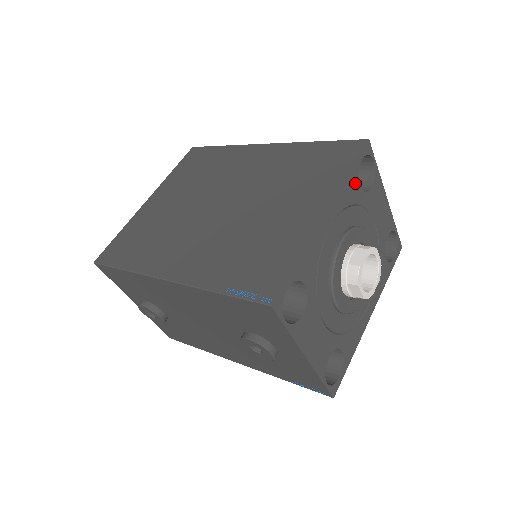
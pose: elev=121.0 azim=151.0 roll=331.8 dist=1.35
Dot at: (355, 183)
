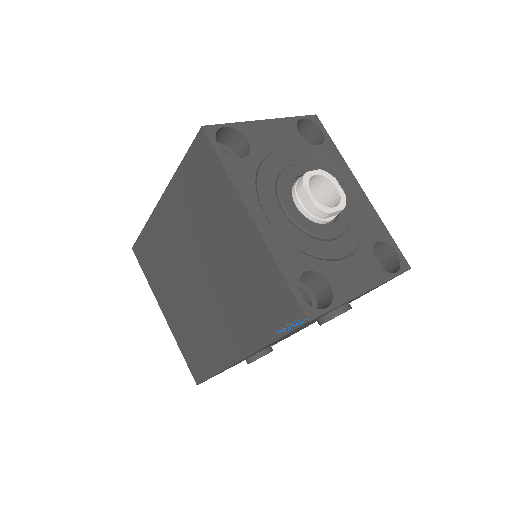
Dot at: (237, 164)
